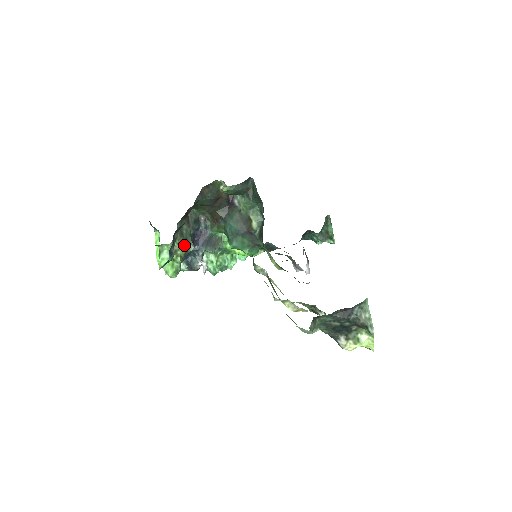
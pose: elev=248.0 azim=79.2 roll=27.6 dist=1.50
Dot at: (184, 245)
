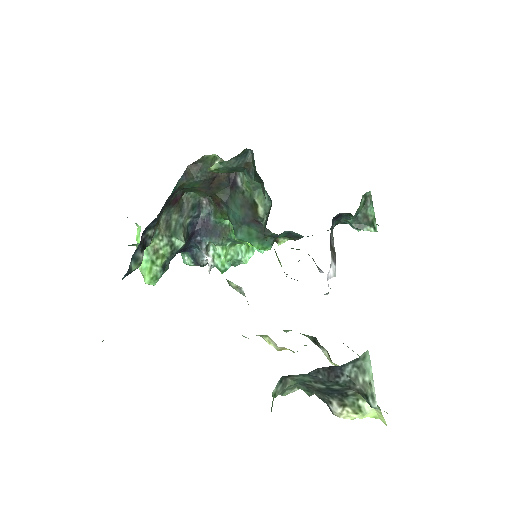
Dot at: (170, 241)
